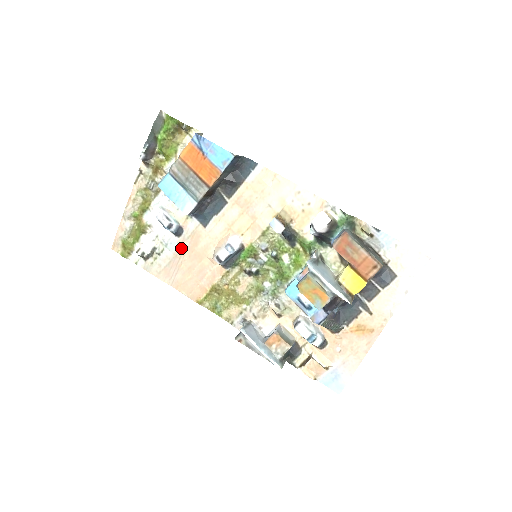
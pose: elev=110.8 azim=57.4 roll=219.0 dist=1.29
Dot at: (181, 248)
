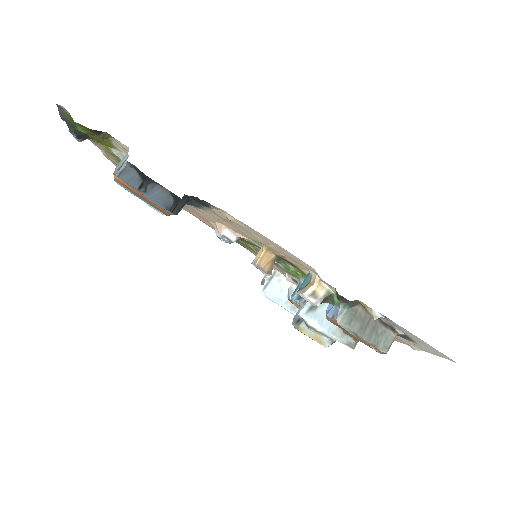
Dot at: occluded
